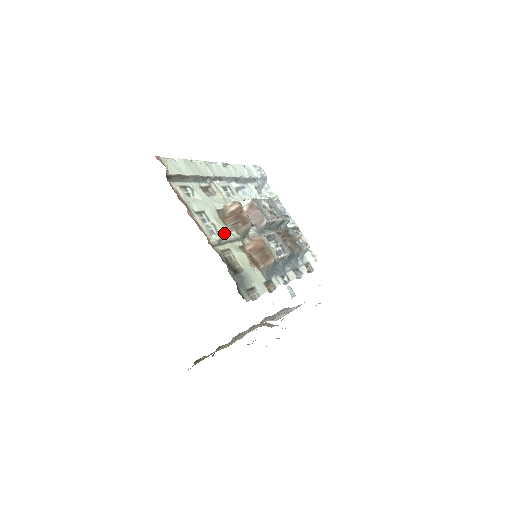
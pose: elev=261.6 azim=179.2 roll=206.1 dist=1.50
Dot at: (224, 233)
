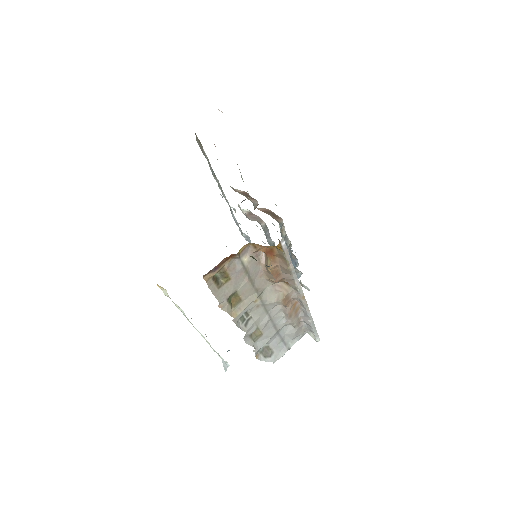
Dot at: occluded
